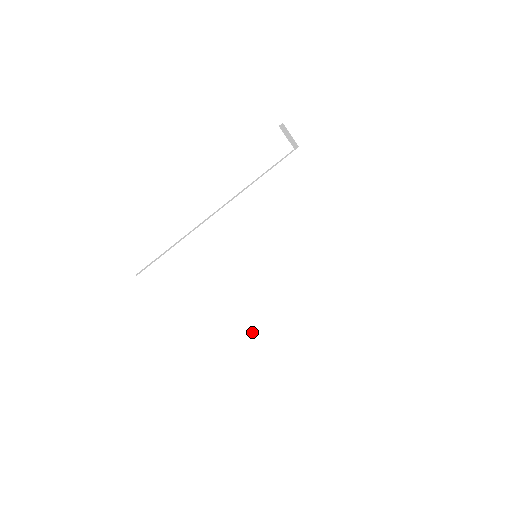
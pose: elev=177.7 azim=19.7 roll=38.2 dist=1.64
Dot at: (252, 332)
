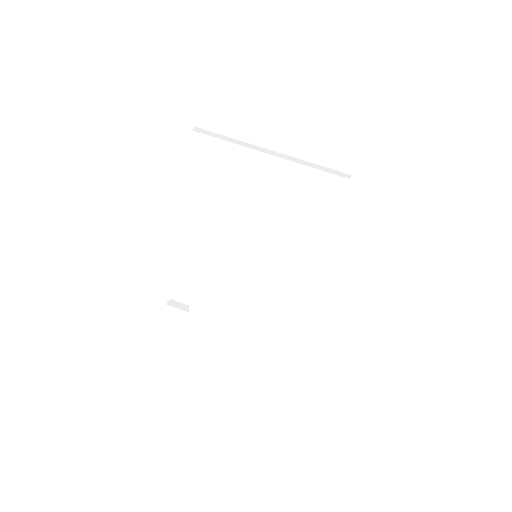
Dot at: (293, 312)
